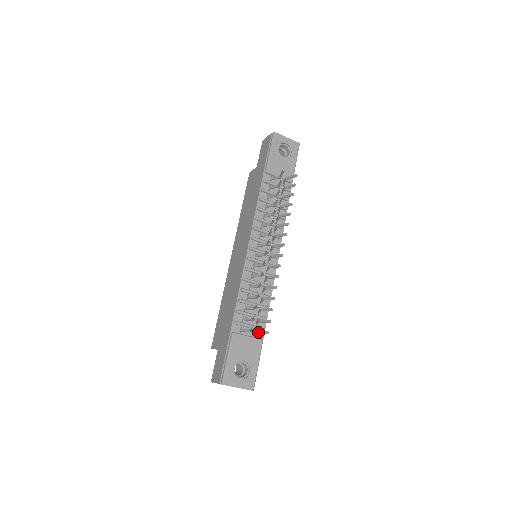
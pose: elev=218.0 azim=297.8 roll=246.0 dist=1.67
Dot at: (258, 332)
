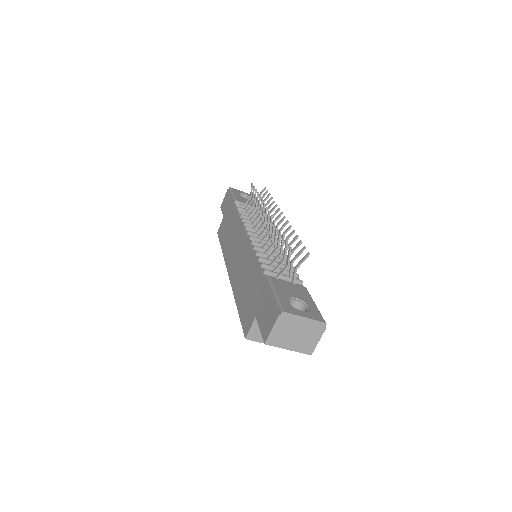
Dot at: (297, 265)
